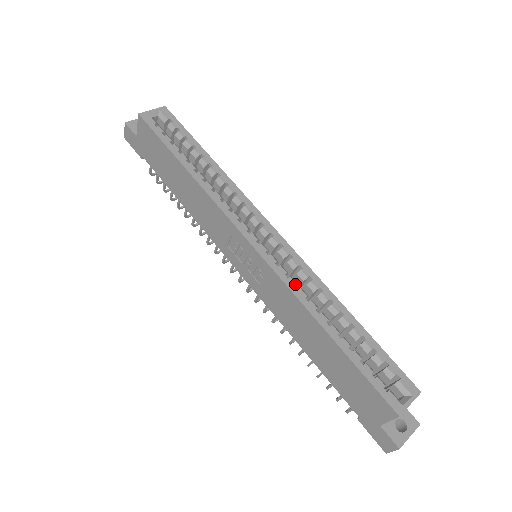
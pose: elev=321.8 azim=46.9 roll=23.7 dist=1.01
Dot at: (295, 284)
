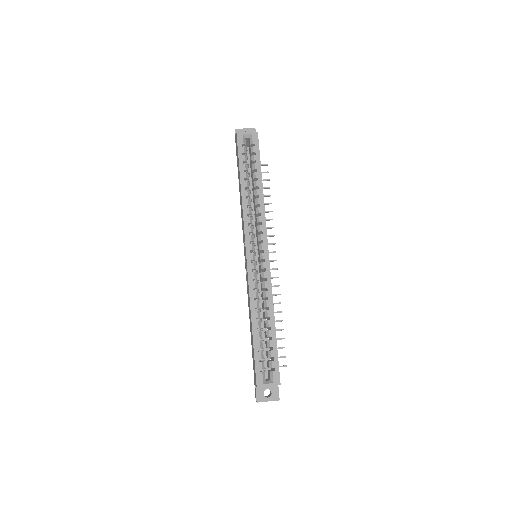
Dot at: (254, 287)
